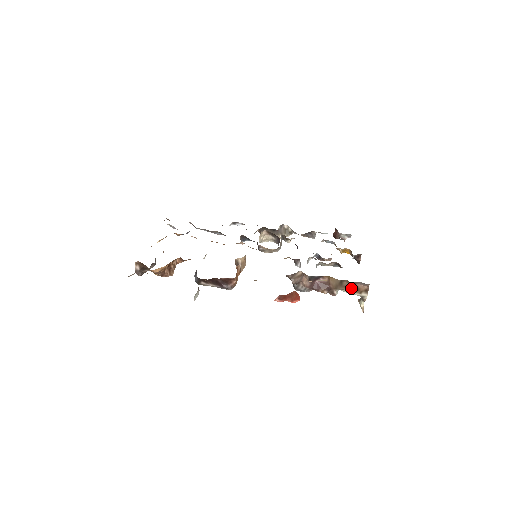
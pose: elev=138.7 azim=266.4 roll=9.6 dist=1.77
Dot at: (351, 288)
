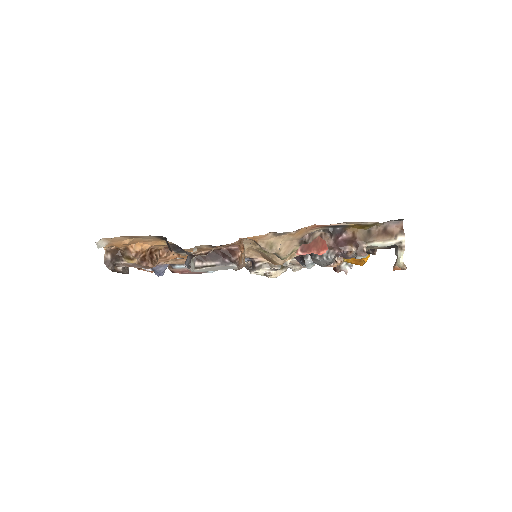
Dot at: (383, 235)
